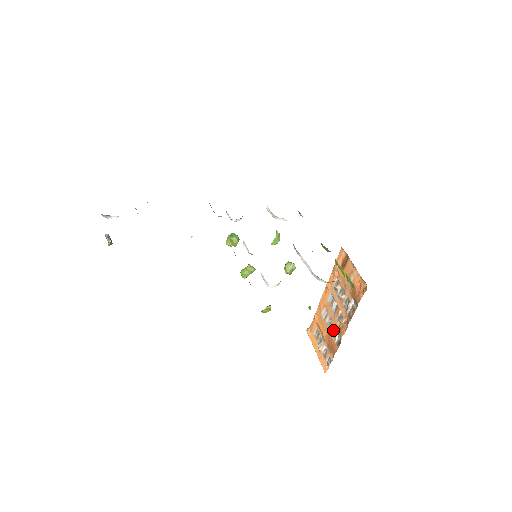
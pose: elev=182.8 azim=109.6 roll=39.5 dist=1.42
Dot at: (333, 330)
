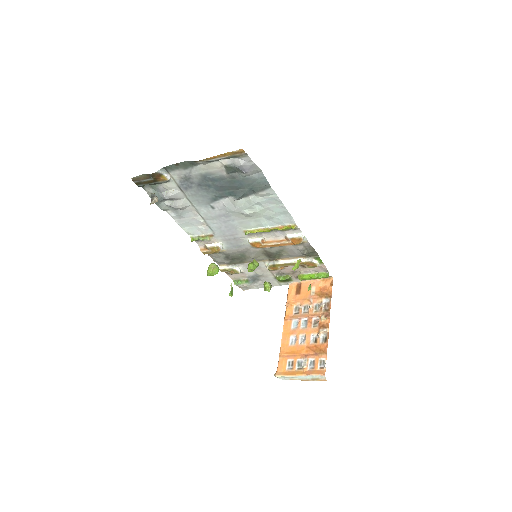
Dot at: (312, 339)
